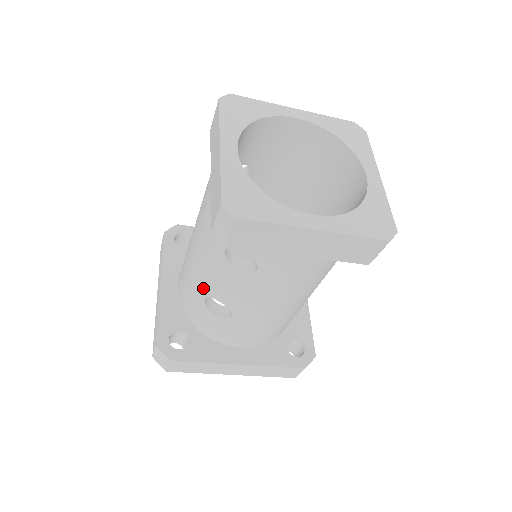
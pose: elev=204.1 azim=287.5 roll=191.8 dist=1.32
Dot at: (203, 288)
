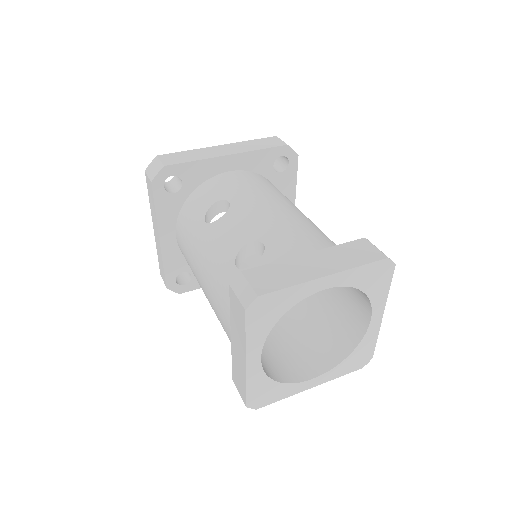
Dot at: occluded
